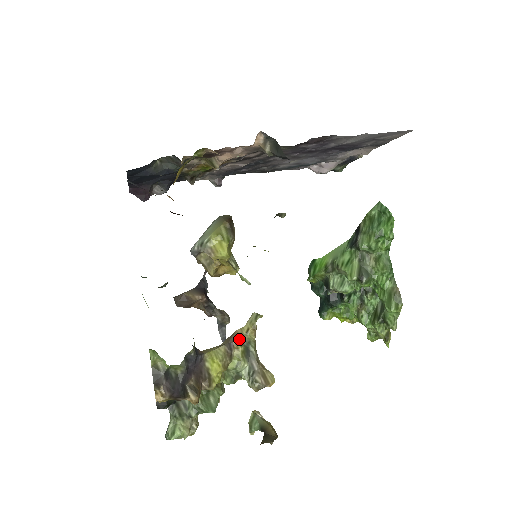
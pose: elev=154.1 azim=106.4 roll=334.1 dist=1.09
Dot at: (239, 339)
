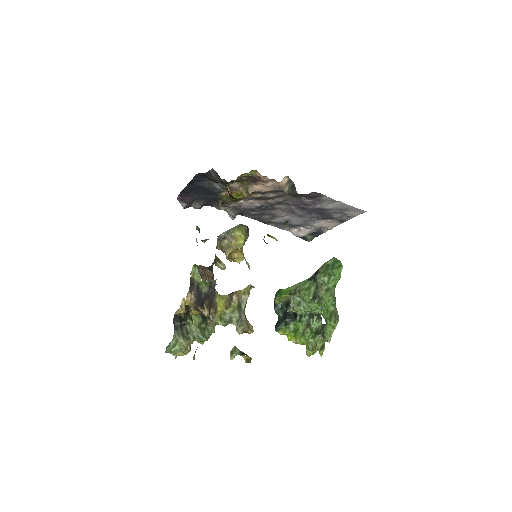
Dot at: (238, 296)
